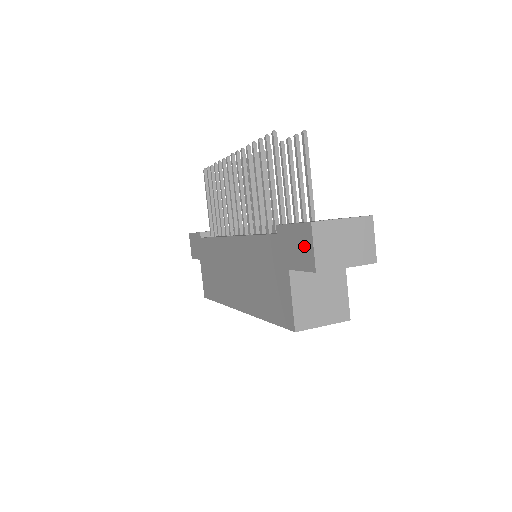
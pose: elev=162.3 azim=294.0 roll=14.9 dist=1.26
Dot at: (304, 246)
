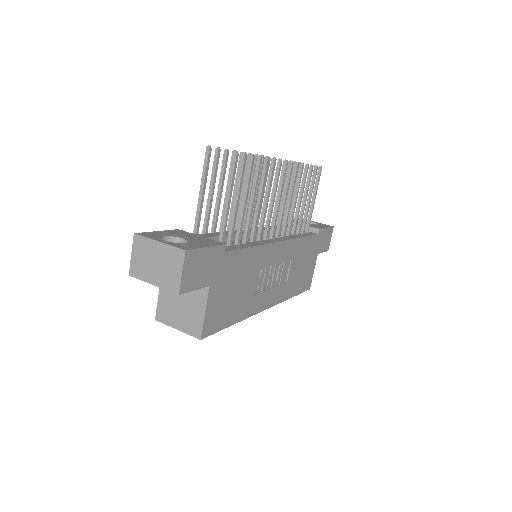
Dot at: occluded
